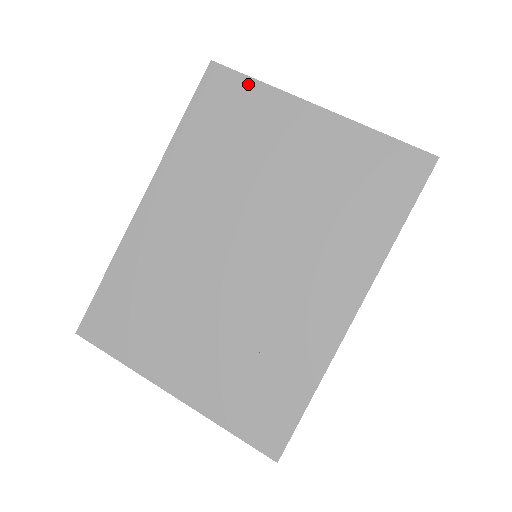
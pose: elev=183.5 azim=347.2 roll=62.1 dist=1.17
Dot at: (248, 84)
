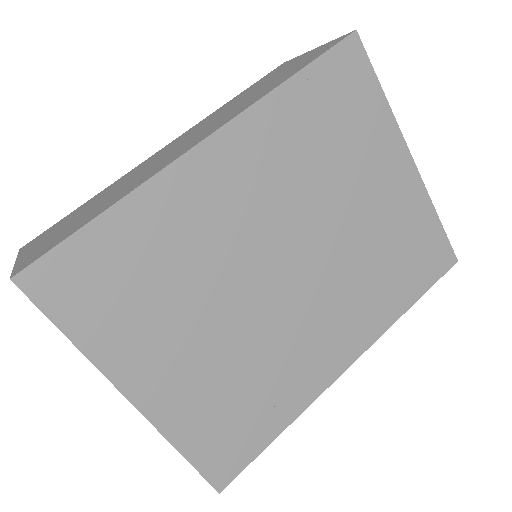
Dot at: (375, 89)
